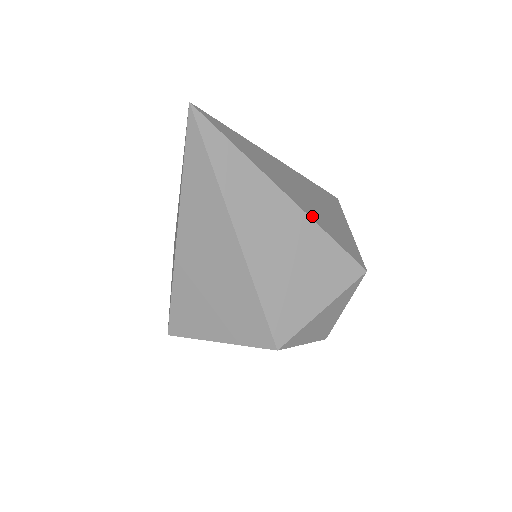
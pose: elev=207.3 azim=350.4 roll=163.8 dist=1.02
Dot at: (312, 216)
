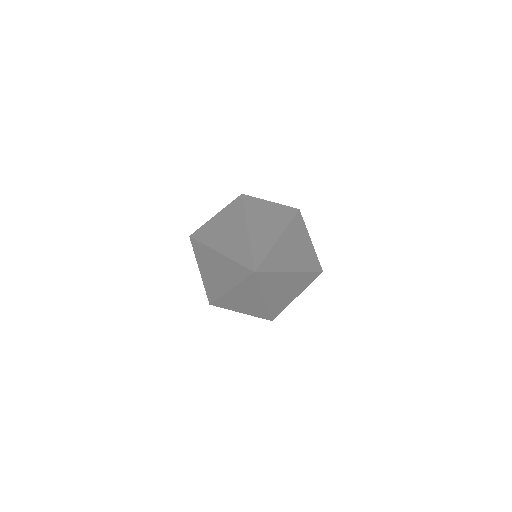
Dot at: (270, 305)
